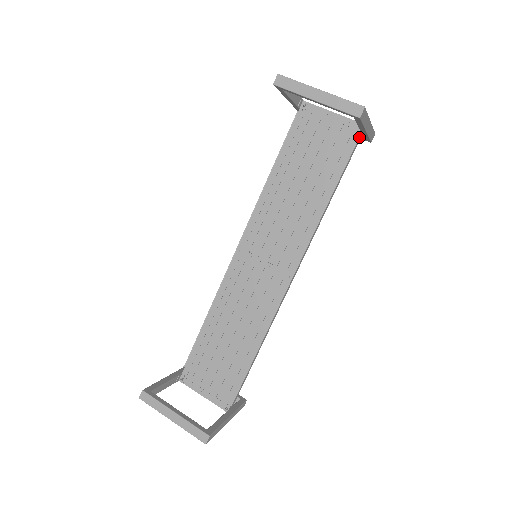
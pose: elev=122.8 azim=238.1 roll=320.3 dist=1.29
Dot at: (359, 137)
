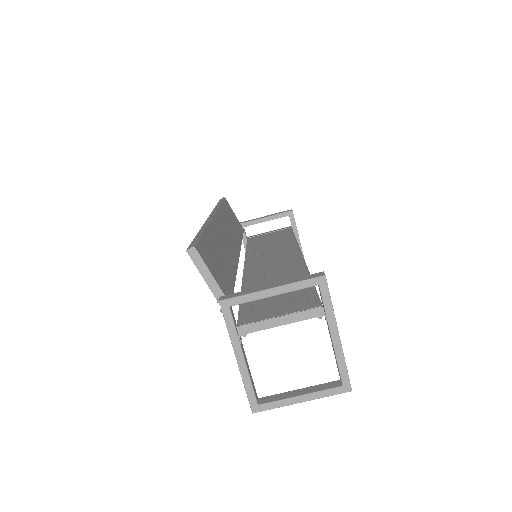
Dot at: occluded
